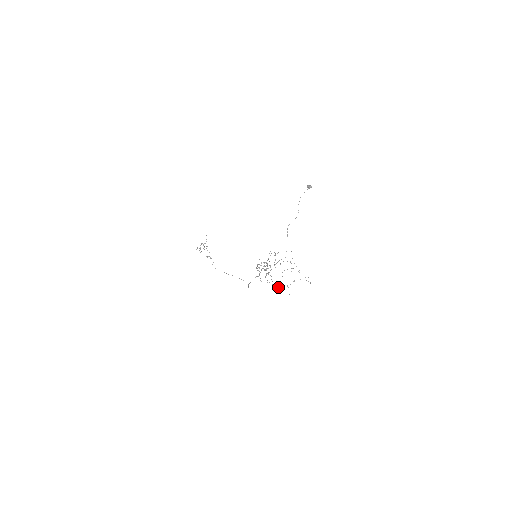
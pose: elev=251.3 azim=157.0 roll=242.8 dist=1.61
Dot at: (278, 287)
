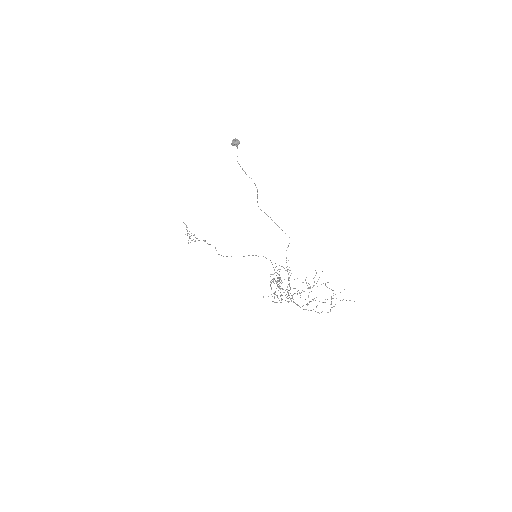
Dot at: (316, 306)
